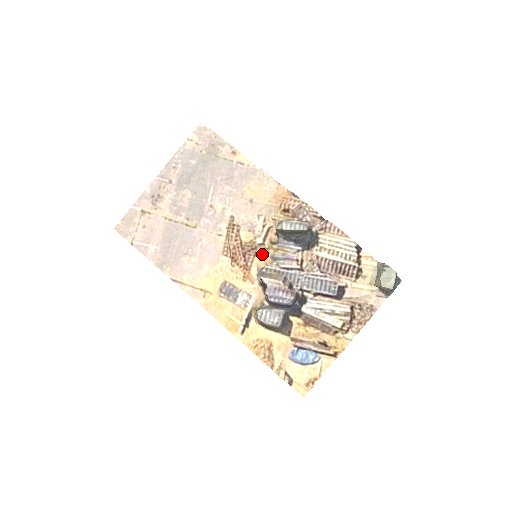
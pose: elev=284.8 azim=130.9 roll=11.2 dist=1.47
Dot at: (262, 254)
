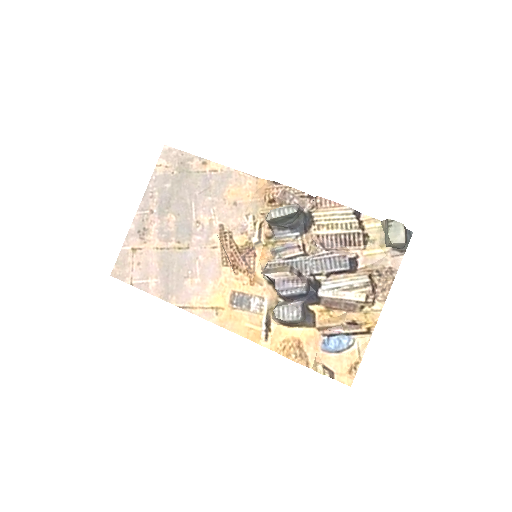
Dot at: (262, 252)
